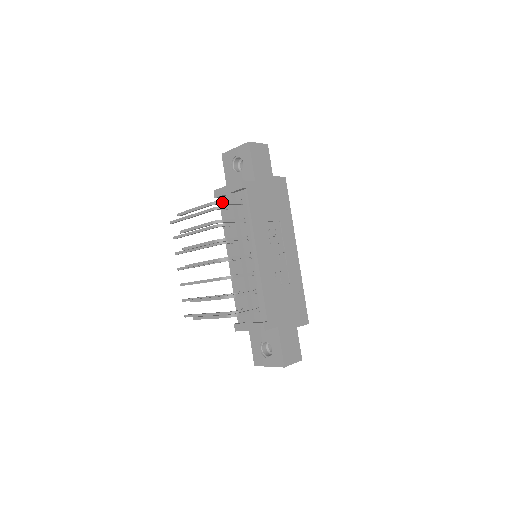
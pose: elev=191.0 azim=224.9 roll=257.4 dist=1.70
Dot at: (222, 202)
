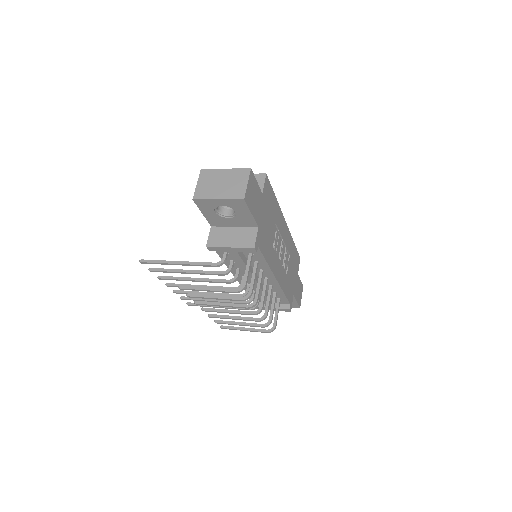
Dot at: (246, 282)
